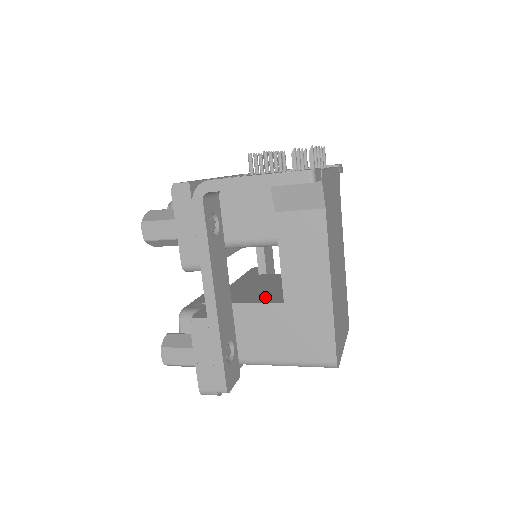
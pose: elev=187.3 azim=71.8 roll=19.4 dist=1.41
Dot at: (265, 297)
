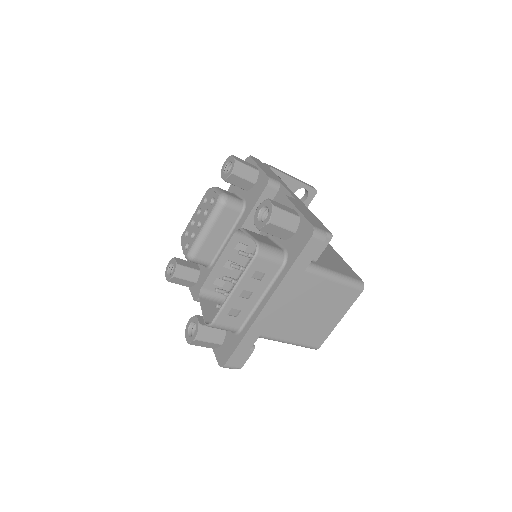
Dot at: occluded
